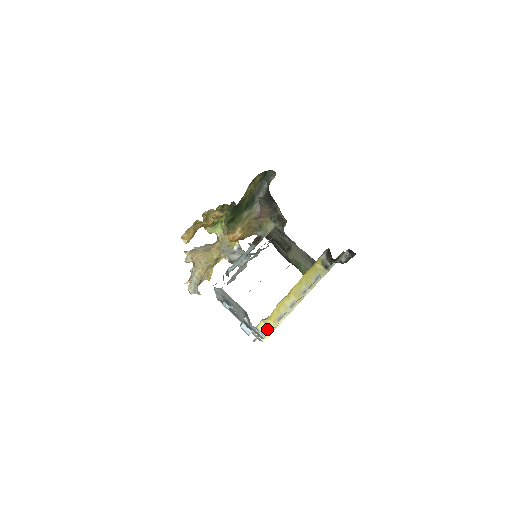
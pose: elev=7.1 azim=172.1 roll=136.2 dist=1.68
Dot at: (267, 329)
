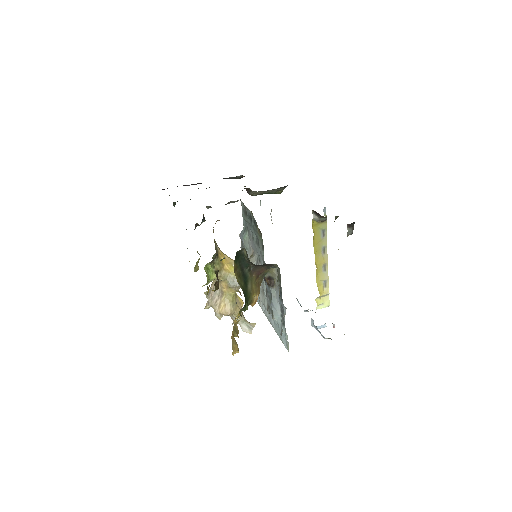
Dot at: (324, 298)
